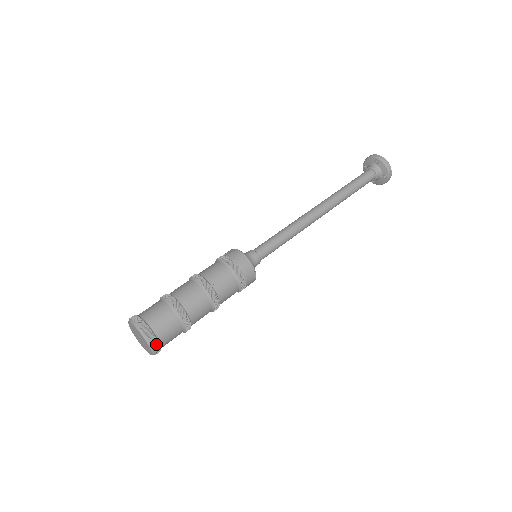
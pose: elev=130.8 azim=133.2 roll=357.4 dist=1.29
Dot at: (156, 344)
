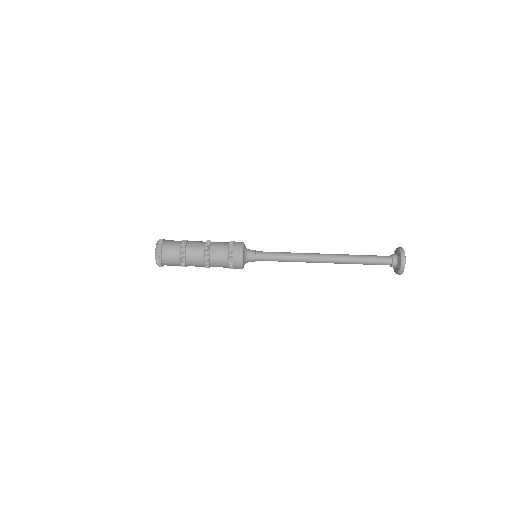
Dot at: (159, 261)
